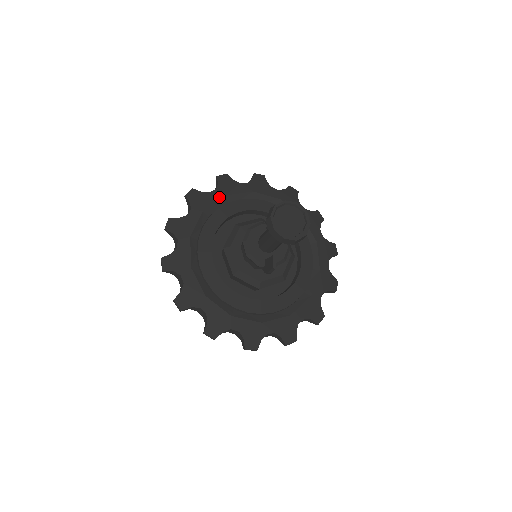
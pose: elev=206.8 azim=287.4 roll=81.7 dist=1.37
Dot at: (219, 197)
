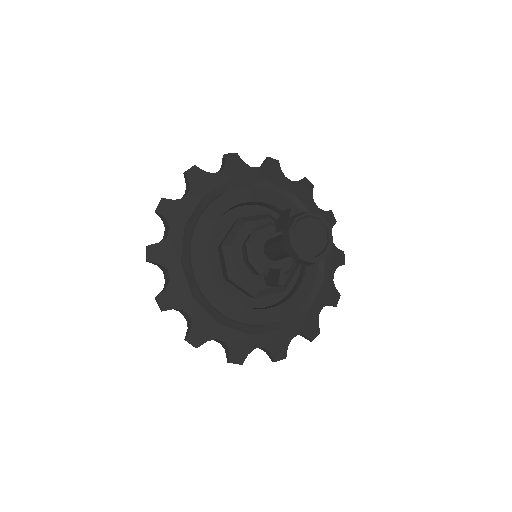
Dot at: (224, 181)
